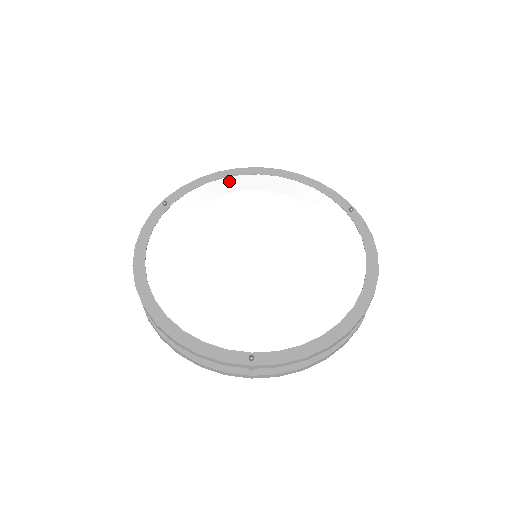
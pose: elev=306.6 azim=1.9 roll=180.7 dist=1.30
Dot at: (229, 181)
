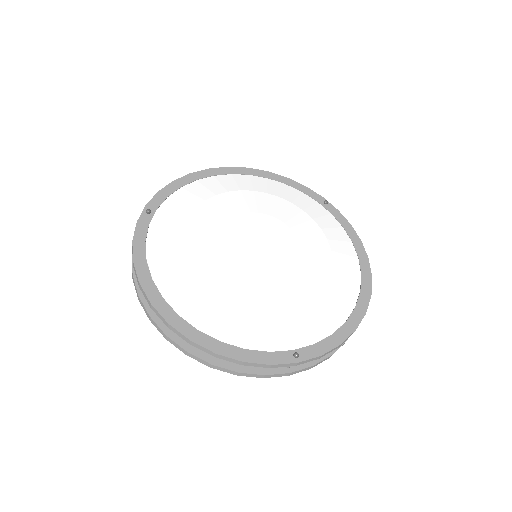
Dot at: (206, 183)
